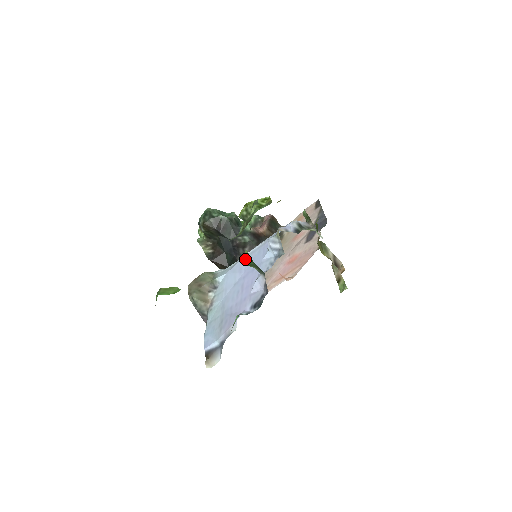
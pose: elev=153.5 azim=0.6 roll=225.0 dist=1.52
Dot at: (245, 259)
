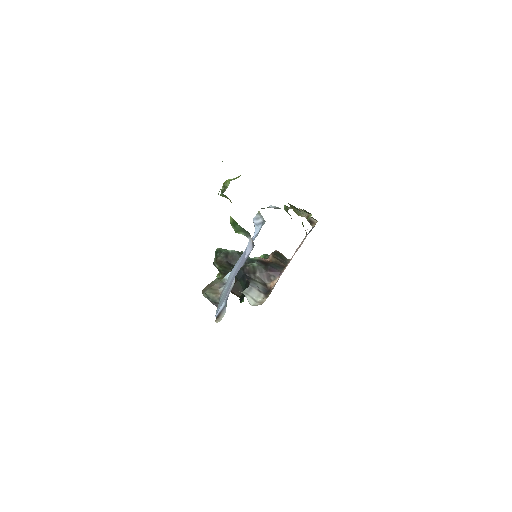
Dot at: (232, 226)
